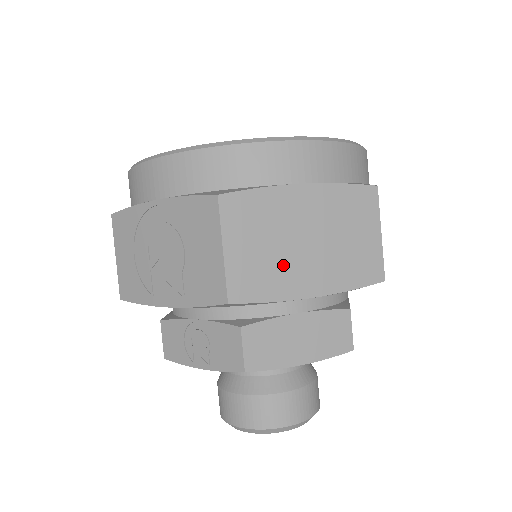
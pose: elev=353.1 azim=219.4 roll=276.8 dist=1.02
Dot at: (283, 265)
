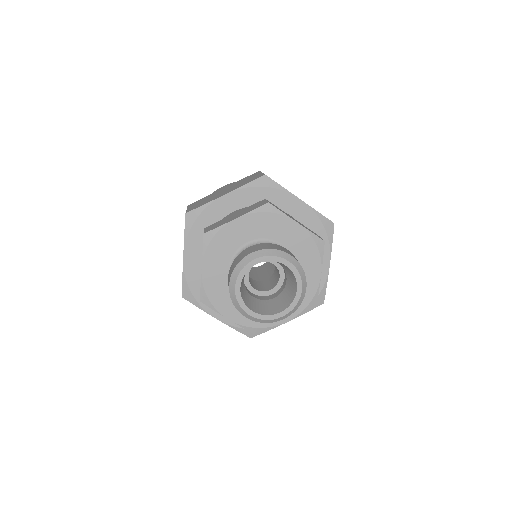
Dot at: (212, 198)
